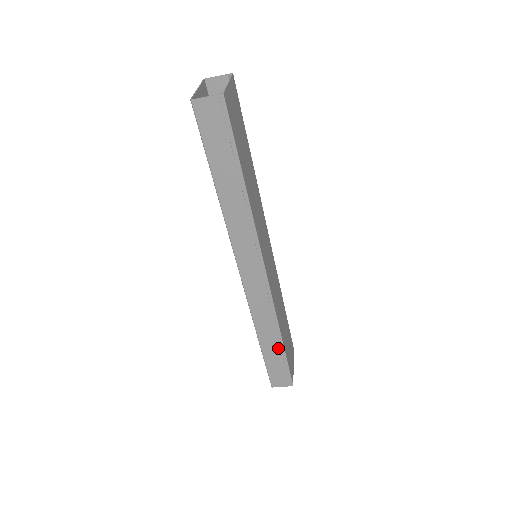
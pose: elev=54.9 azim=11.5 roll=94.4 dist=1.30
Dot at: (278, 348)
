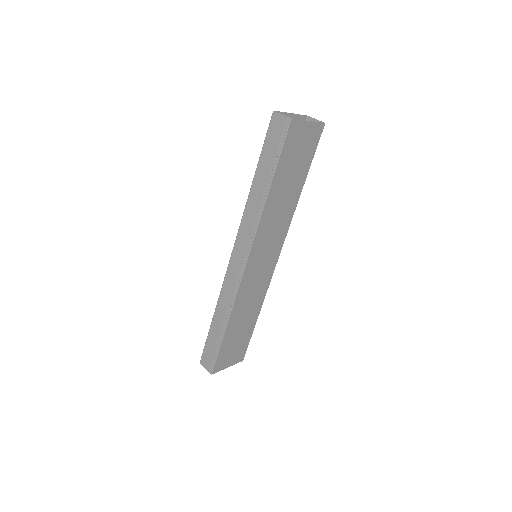
Dot at: (220, 333)
